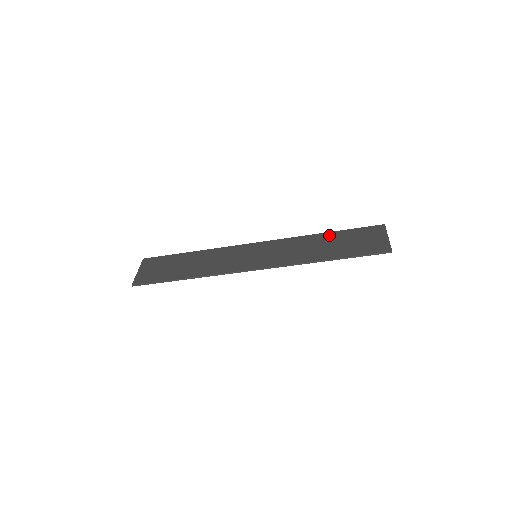
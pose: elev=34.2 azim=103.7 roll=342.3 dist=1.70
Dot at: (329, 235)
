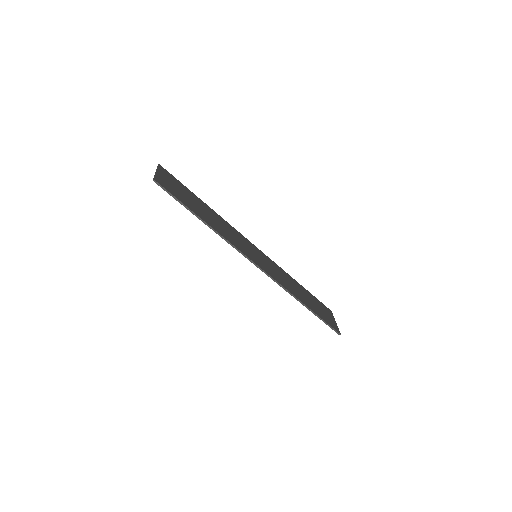
Dot at: (302, 287)
